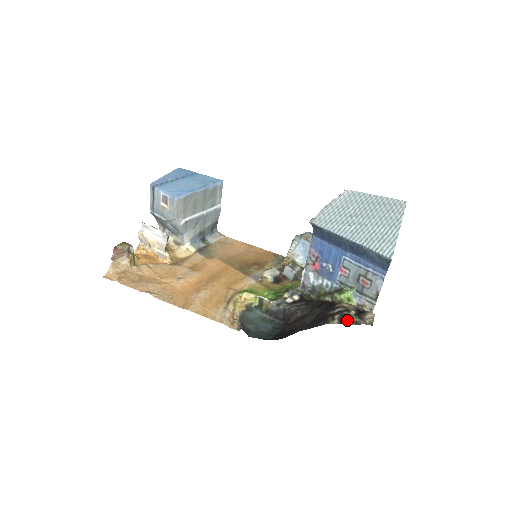
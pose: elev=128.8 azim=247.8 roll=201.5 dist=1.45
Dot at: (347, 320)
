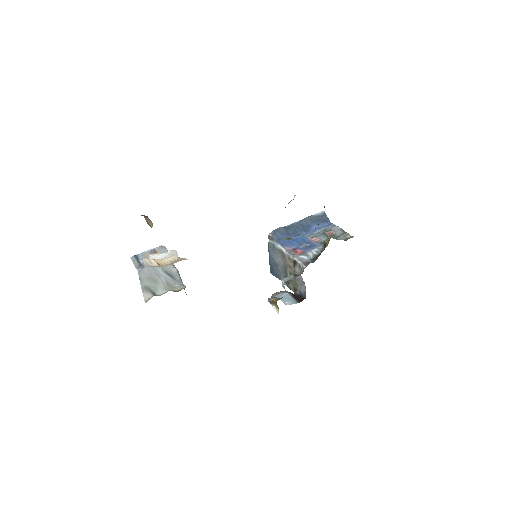
Dot at: occluded
